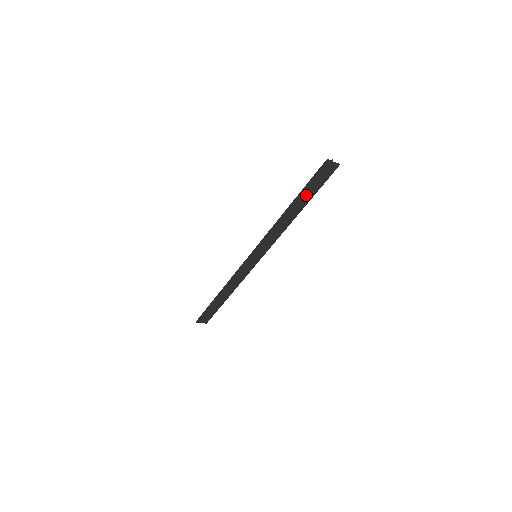
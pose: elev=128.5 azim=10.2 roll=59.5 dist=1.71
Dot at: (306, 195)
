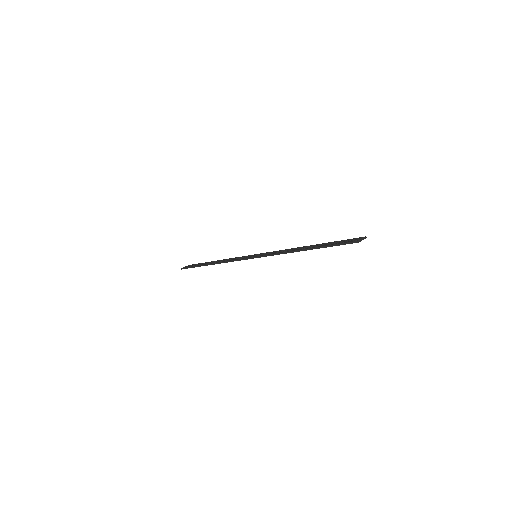
Dot at: occluded
